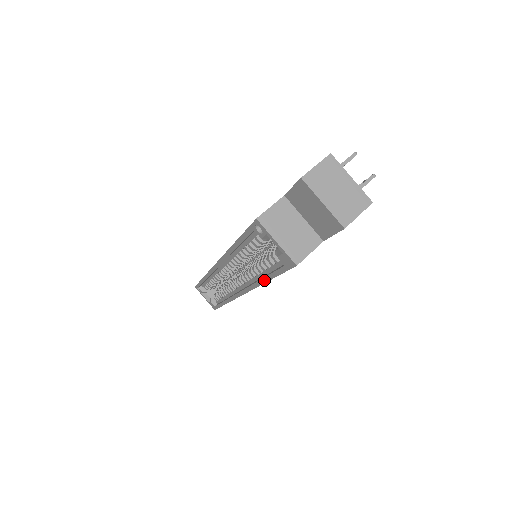
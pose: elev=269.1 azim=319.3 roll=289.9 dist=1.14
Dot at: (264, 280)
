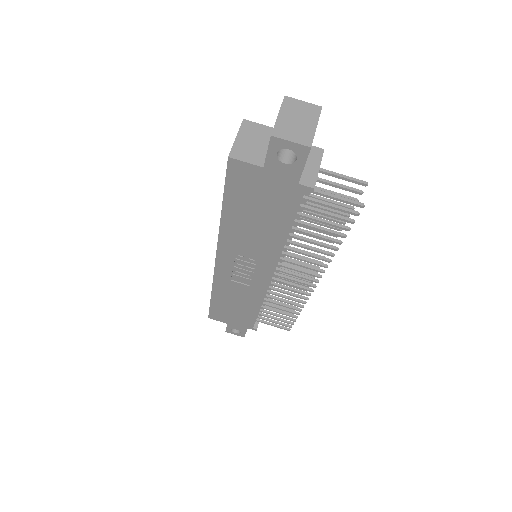
Dot at: (222, 212)
